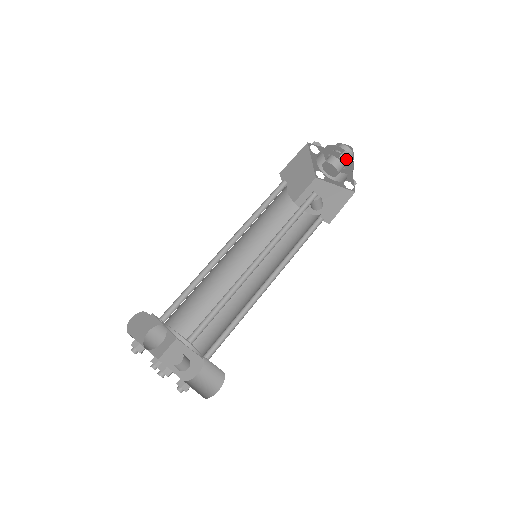
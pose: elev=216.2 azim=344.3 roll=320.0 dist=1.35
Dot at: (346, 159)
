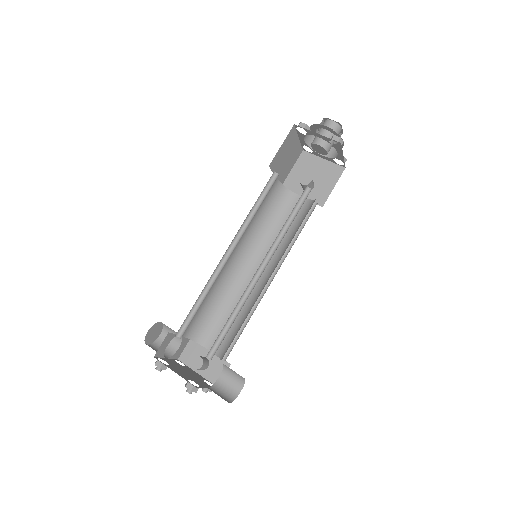
Dot at: occluded
